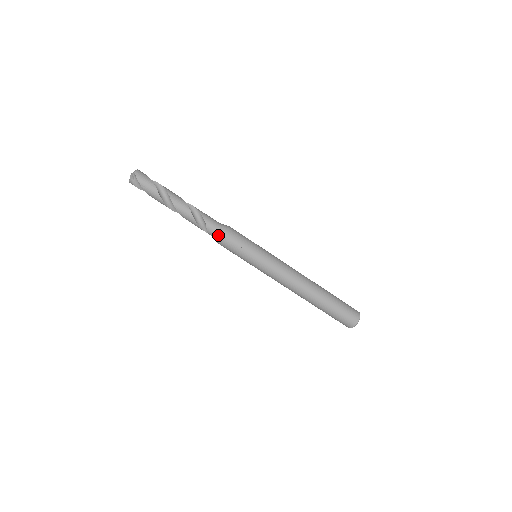
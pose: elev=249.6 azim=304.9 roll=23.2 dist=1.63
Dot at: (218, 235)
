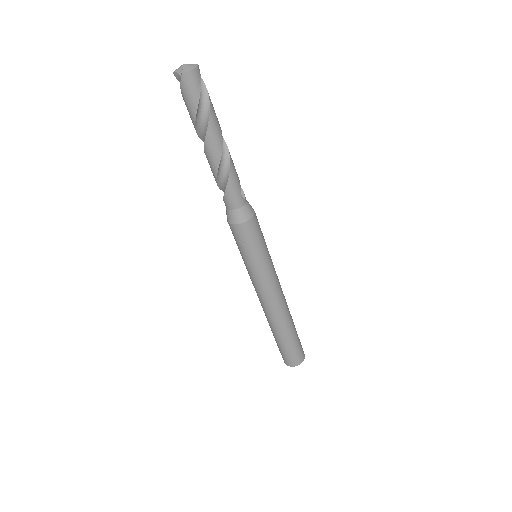
Dot at: (228, 215)
